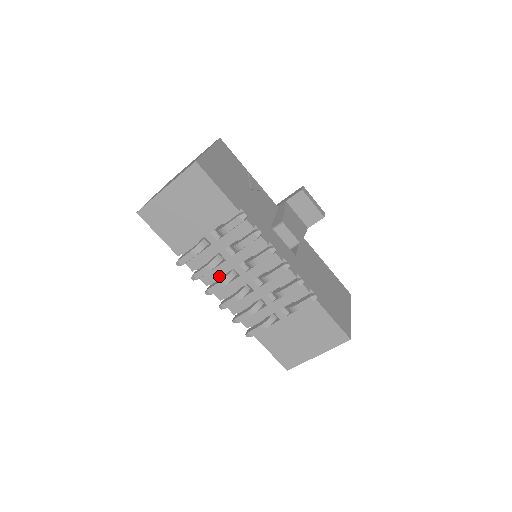
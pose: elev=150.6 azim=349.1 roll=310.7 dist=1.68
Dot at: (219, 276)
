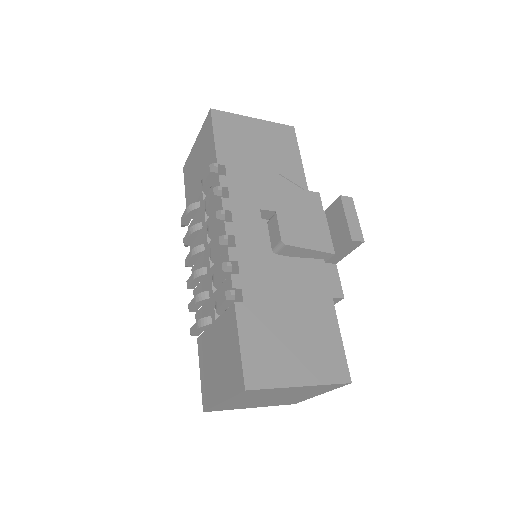
Dot at: occluded
